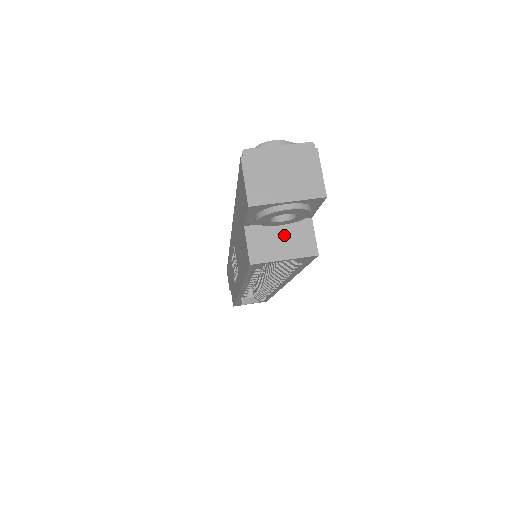
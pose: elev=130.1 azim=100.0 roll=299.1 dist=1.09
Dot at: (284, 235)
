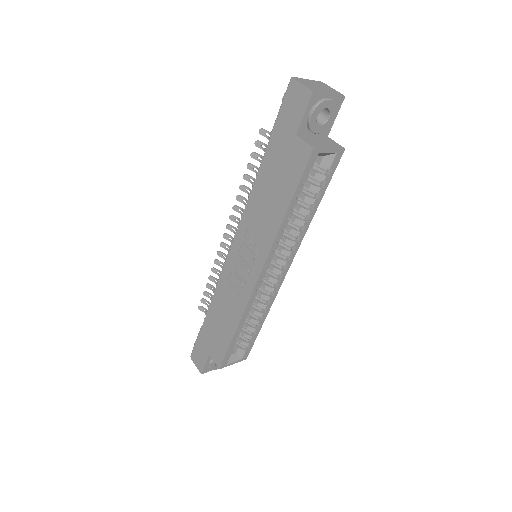
Dot at: (320, 140)
